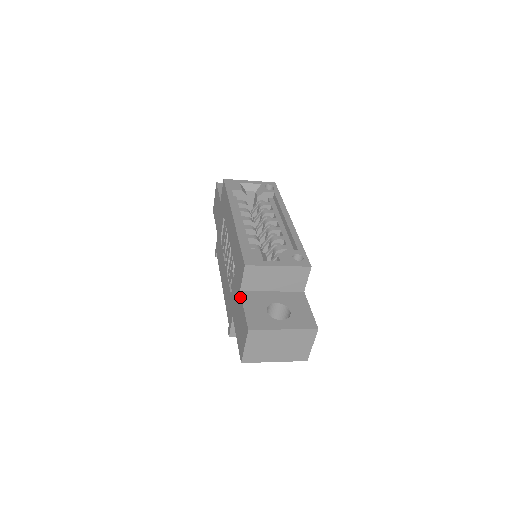
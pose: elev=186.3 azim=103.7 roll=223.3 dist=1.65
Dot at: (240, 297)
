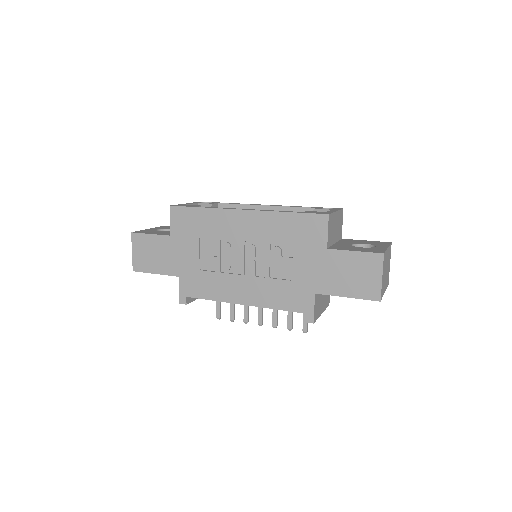
Dot at: (333, 252)
